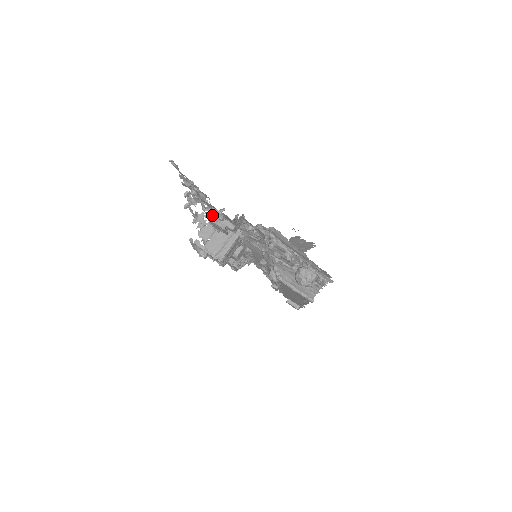
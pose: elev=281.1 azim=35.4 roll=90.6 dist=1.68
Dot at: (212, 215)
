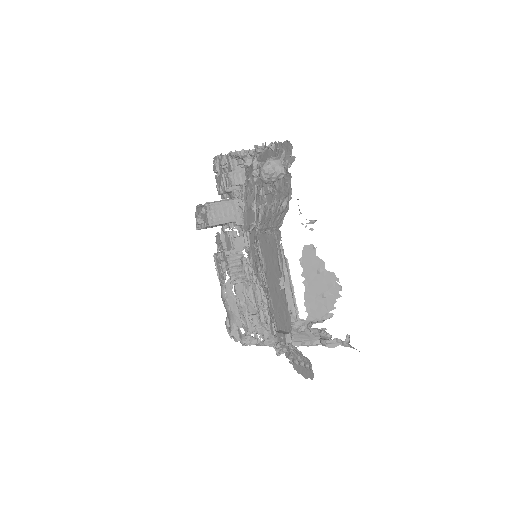
Dot at: occluded
